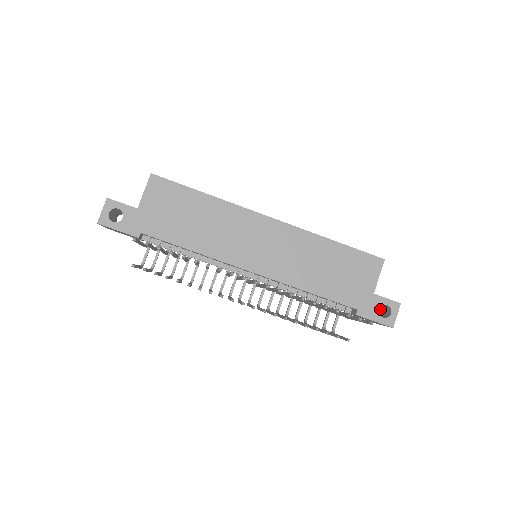
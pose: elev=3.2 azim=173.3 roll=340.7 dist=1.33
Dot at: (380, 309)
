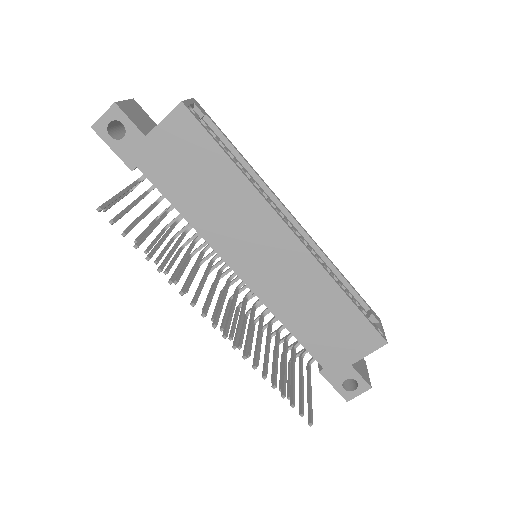
Dot at: occluded
